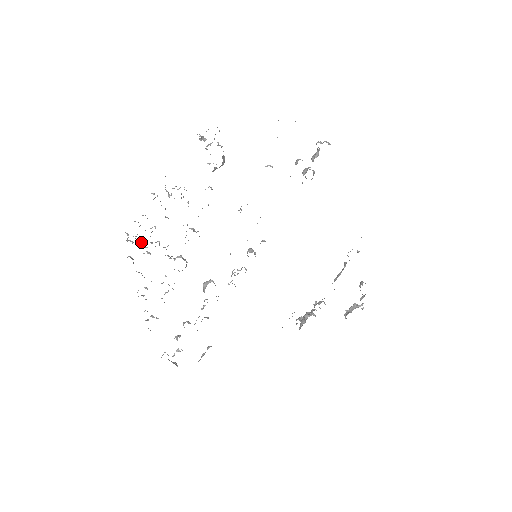
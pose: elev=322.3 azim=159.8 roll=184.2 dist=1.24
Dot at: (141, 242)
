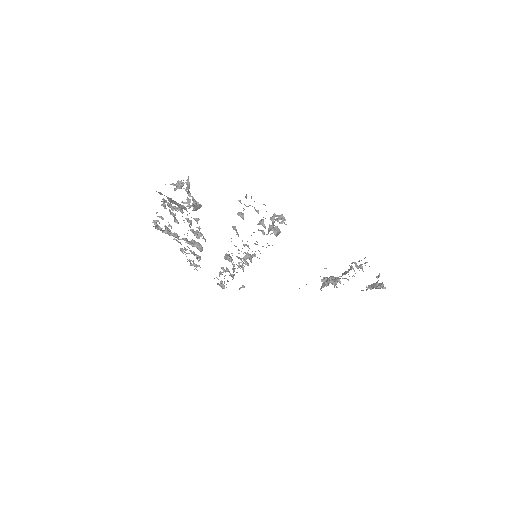
Dot at: (165, 231)
